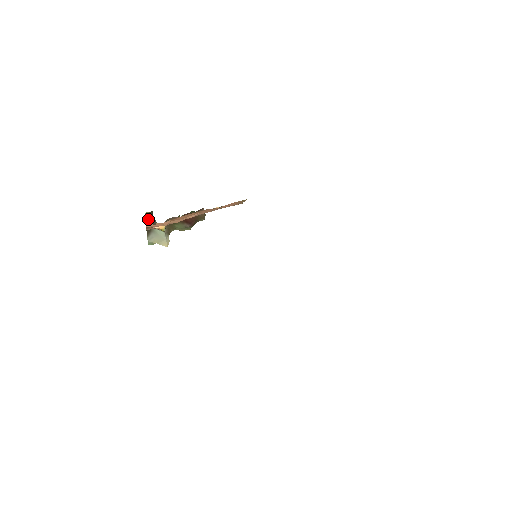
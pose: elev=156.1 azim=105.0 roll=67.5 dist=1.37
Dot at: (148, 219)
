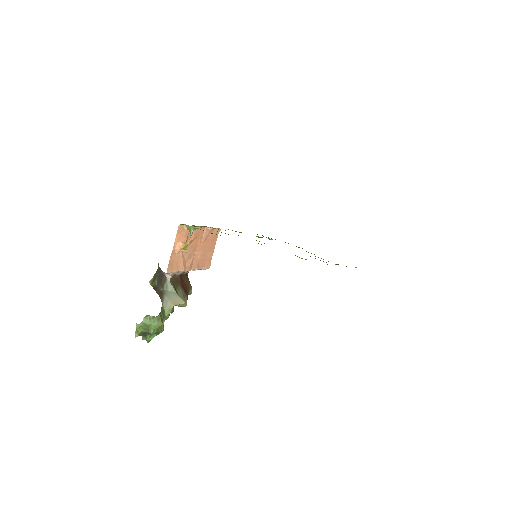
Dot at: (155, 284)
